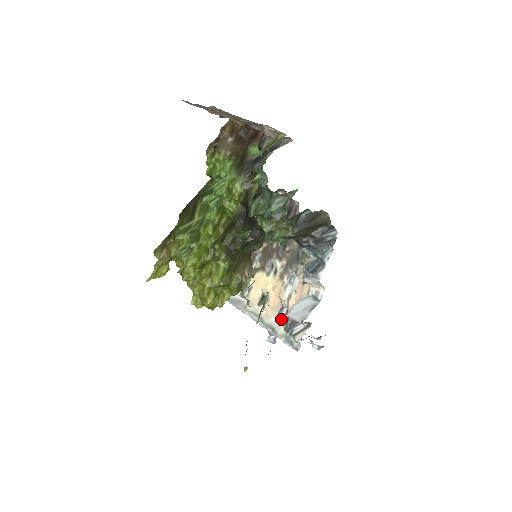
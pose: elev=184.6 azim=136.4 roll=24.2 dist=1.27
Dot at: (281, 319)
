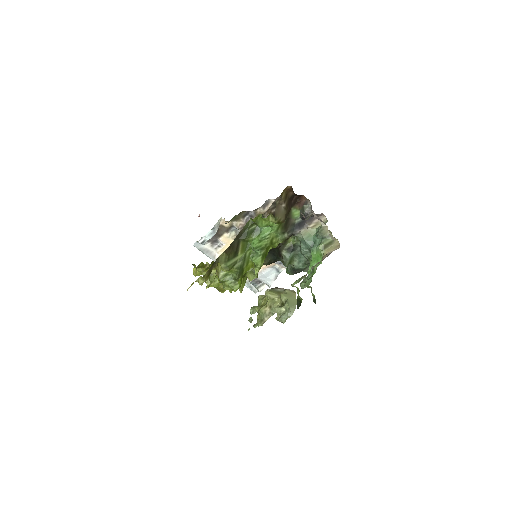
Dot at: occluded
